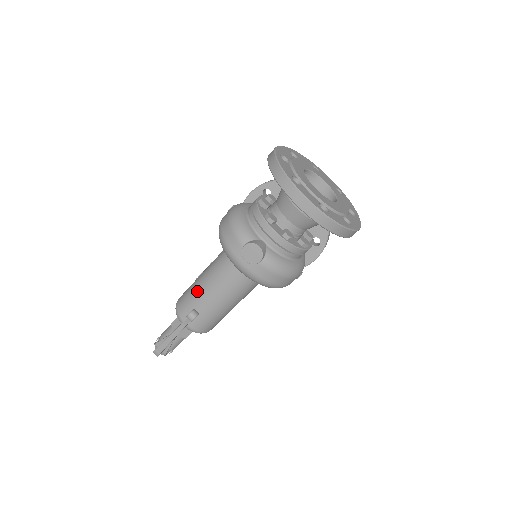
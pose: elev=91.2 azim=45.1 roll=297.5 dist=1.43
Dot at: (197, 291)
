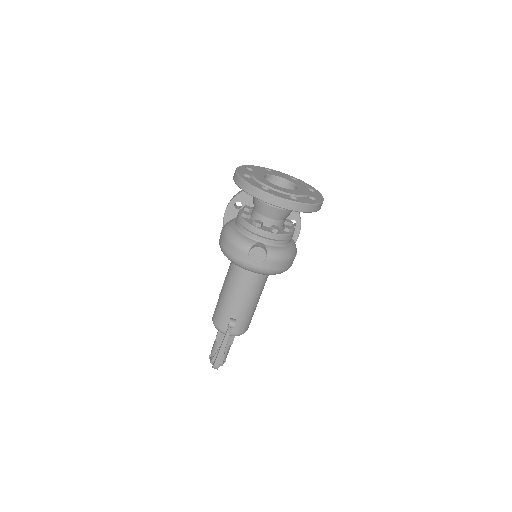
Dot at: (226, 304)
